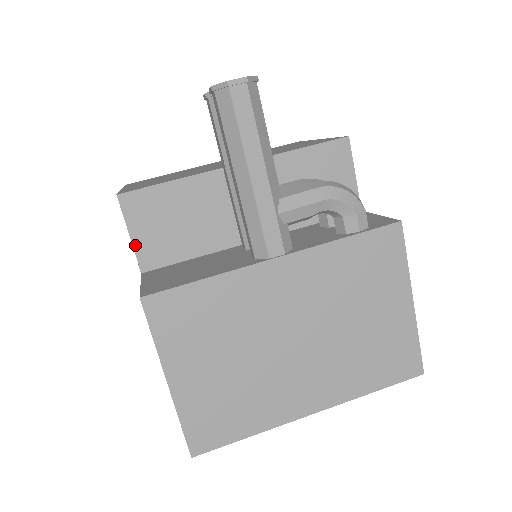
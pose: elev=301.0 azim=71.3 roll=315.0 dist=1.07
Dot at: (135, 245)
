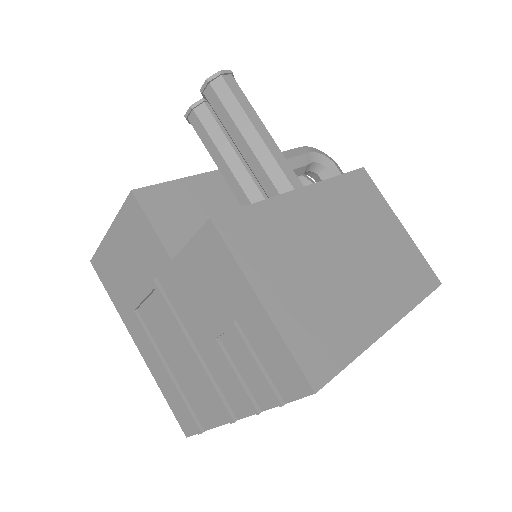
Dot at: (159, 234)
